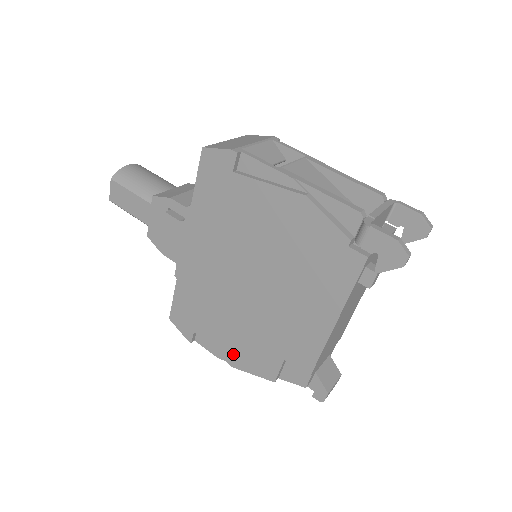
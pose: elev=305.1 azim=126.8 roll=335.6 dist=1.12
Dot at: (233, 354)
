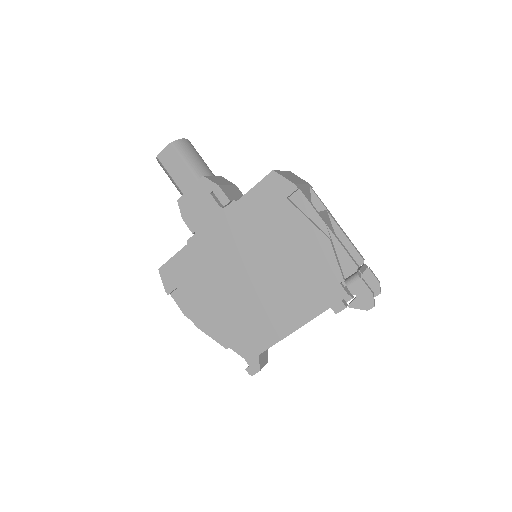
Dot at: (203, 317)
